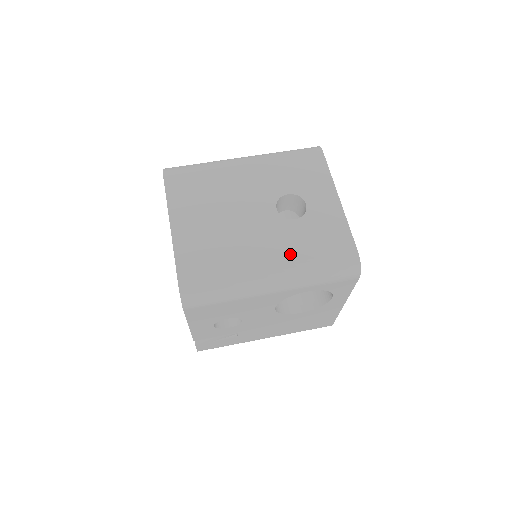
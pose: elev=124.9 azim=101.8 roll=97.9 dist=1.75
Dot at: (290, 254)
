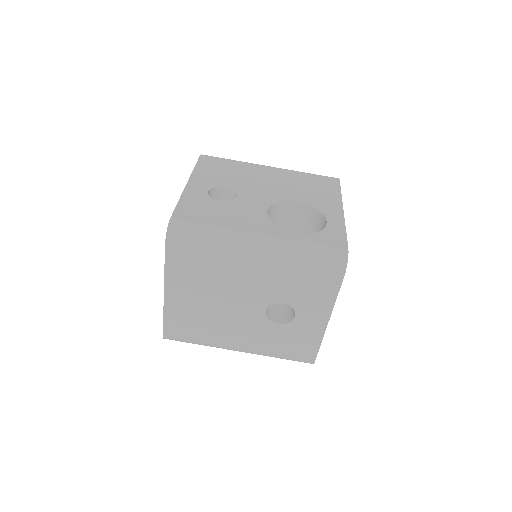
Dot at: (259, 345)
